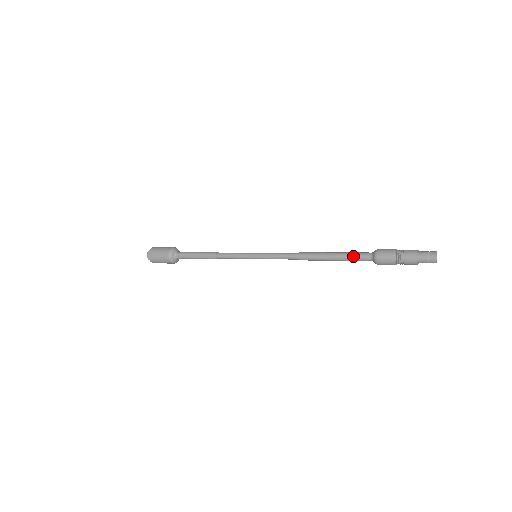
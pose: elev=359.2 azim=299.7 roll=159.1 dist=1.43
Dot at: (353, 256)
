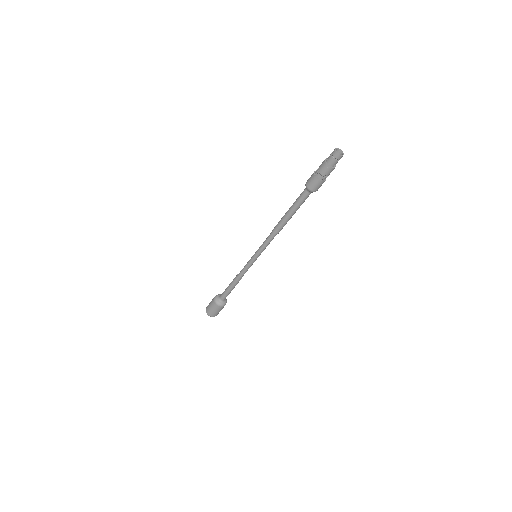
Dot at: (299, 197)
